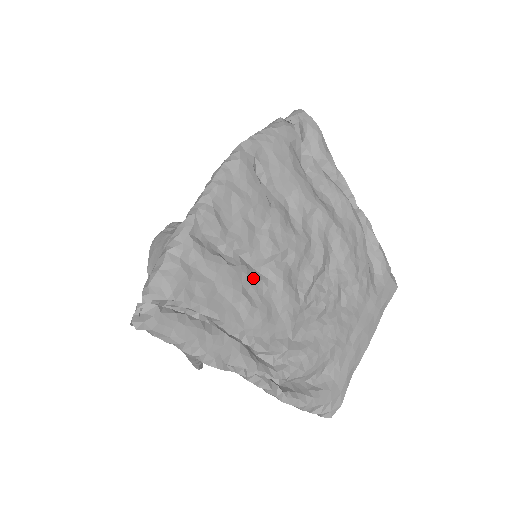
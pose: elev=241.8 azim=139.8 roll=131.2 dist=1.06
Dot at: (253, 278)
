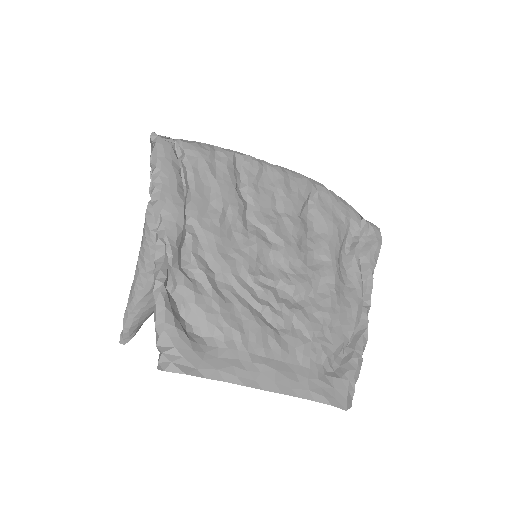
Dot at: (240, 216)
